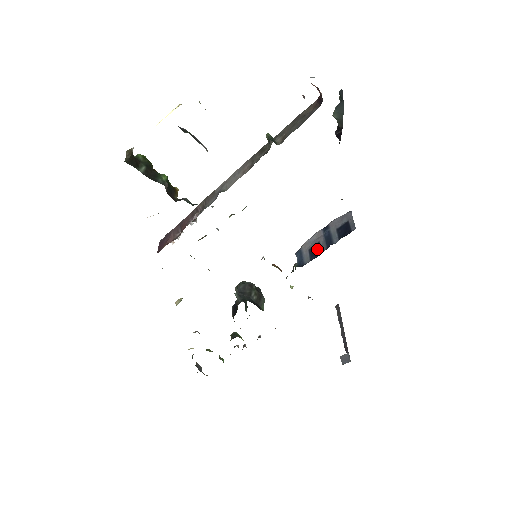
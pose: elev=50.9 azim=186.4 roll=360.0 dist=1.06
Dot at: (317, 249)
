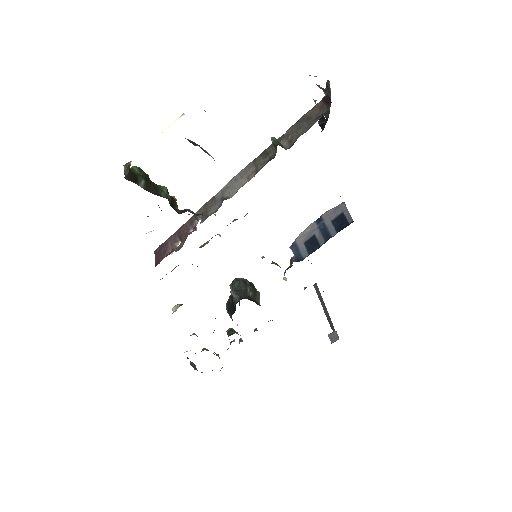
Dot at: (314, 242)
